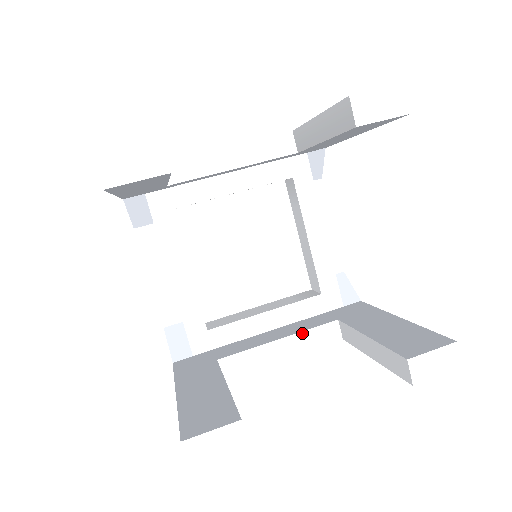
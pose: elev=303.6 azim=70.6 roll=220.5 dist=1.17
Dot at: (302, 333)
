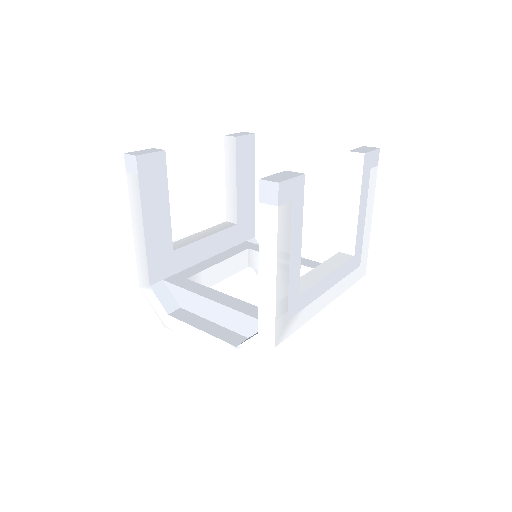
Dot at: (325, 263)
